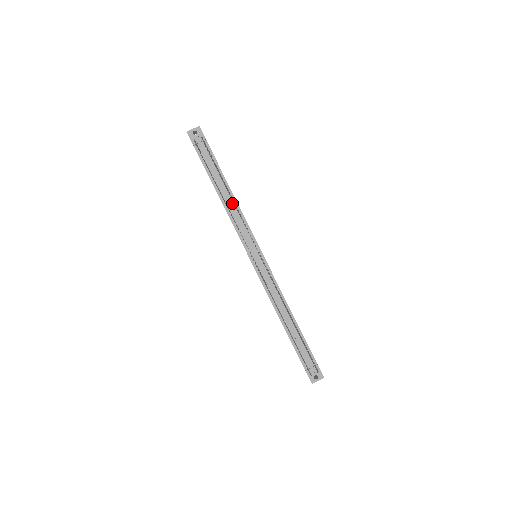
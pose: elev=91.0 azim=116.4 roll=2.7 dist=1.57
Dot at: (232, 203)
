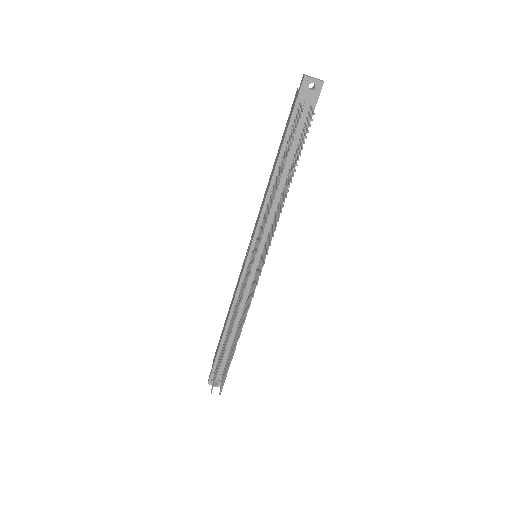
Dot at: (280, 193)
